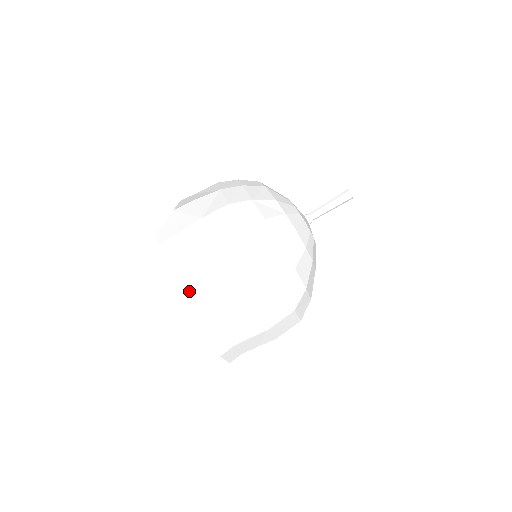
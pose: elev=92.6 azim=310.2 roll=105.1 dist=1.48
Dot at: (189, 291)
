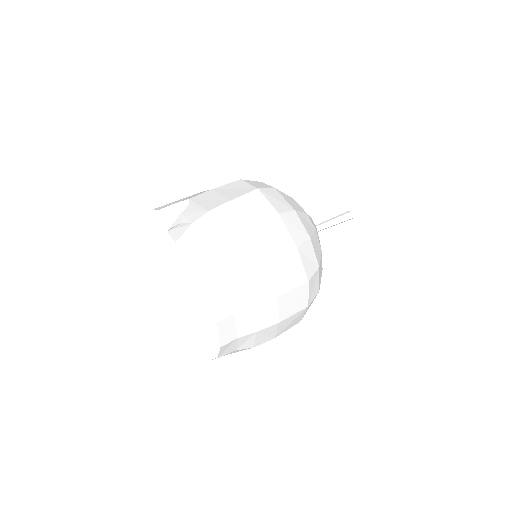
Dot at: (178, 221)
